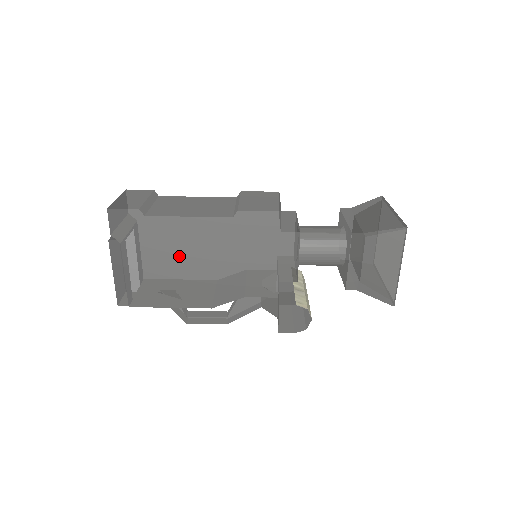
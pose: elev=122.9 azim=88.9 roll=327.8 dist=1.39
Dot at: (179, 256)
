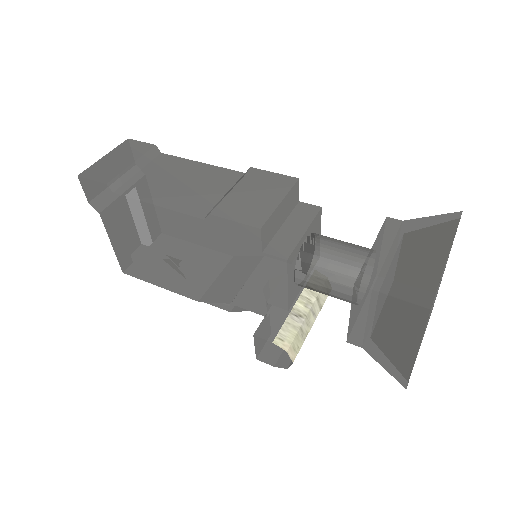
Dot at: (156, 242)
